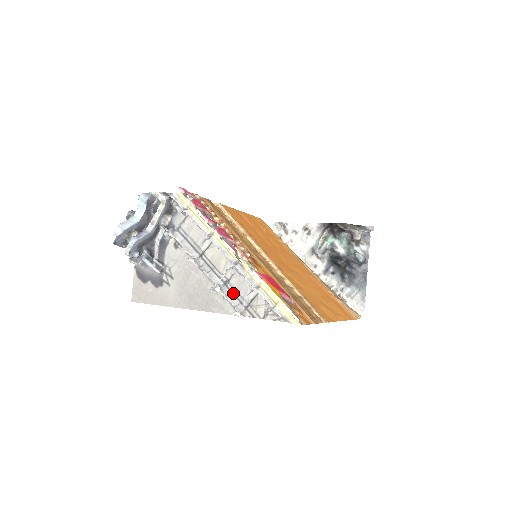
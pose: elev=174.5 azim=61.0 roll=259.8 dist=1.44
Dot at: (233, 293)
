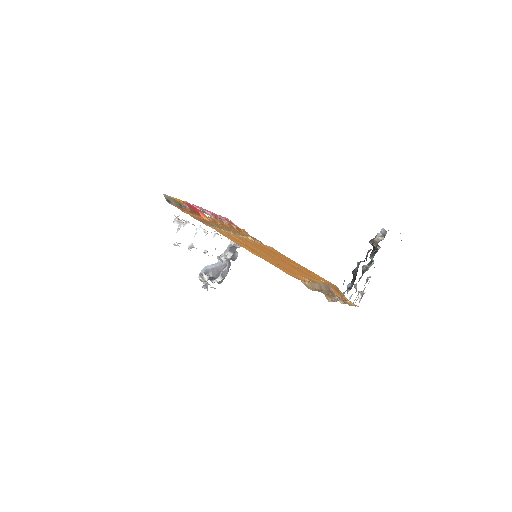
Dot at: occluded
